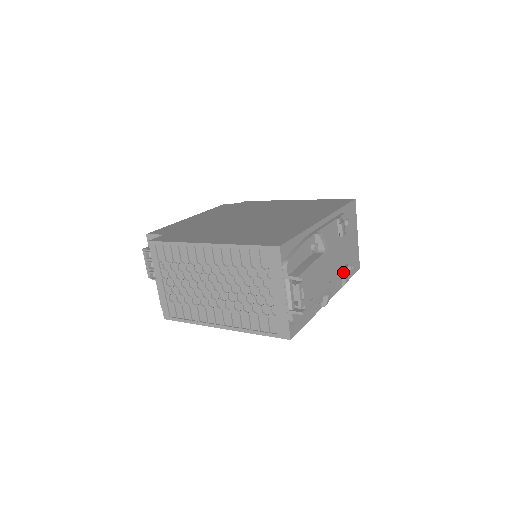
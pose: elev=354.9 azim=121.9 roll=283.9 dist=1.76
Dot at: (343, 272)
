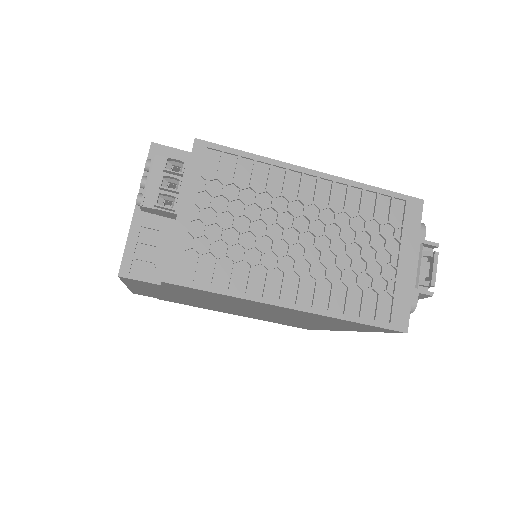
Dot at: occluded
